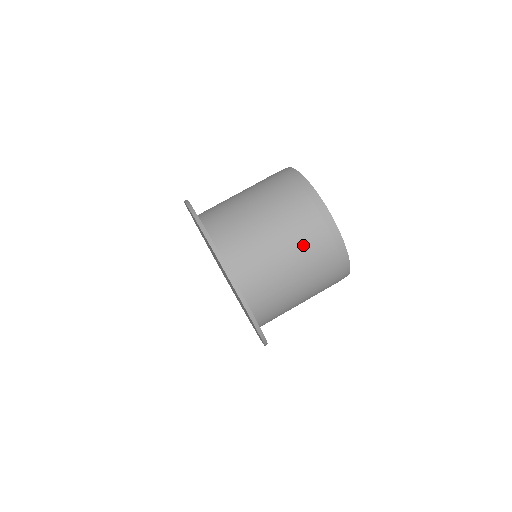
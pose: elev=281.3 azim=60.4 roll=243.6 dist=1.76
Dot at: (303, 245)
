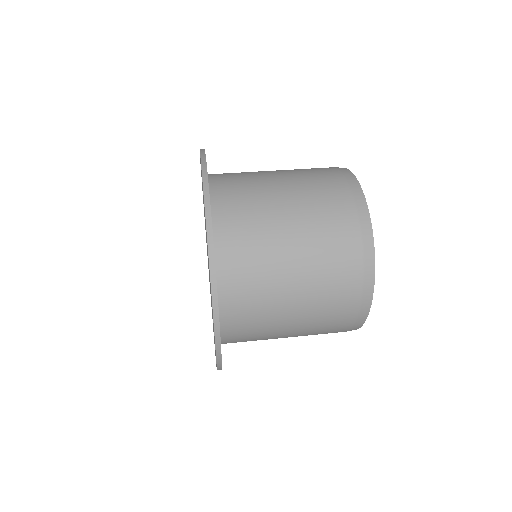
Dot at: (319, 229)
